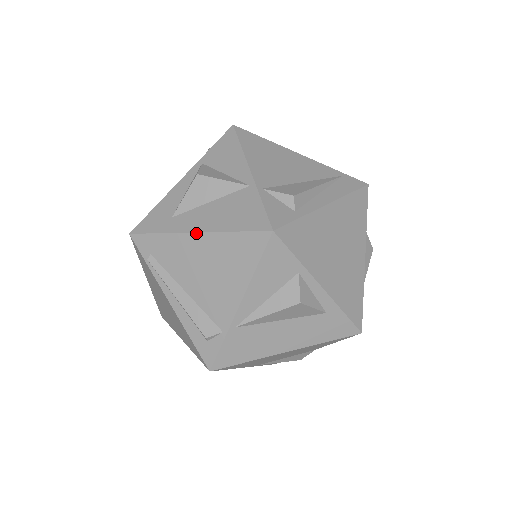
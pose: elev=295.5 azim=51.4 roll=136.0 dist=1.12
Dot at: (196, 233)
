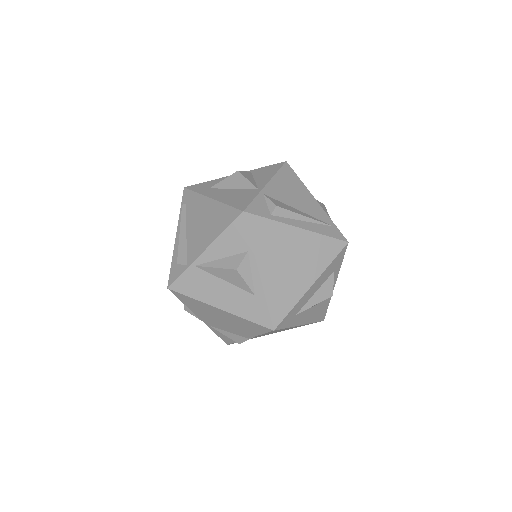
Dot at: (211, 199)
